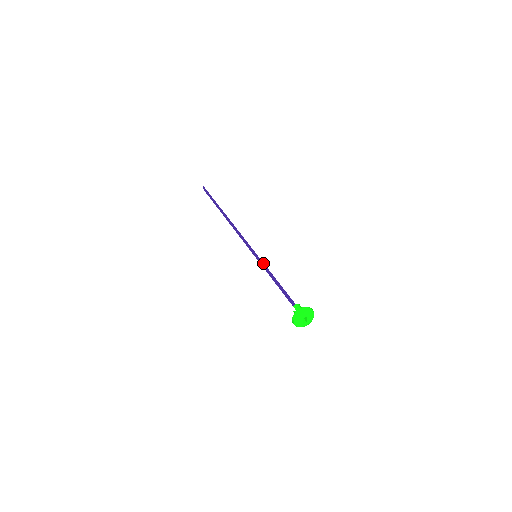
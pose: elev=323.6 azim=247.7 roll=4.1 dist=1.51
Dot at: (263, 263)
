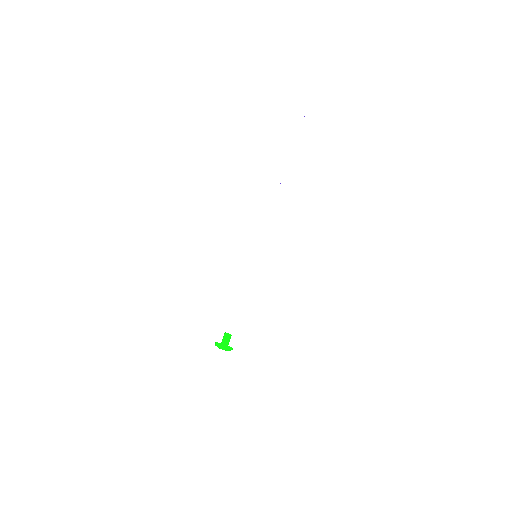
Dot at: occluded
